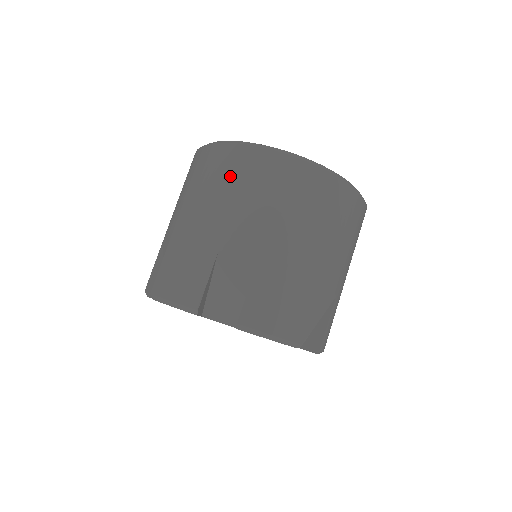
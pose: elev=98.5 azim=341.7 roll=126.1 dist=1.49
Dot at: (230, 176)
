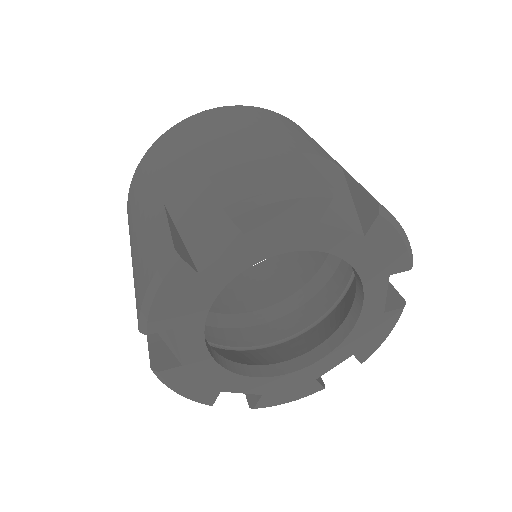
Dot at: (144, 175)
